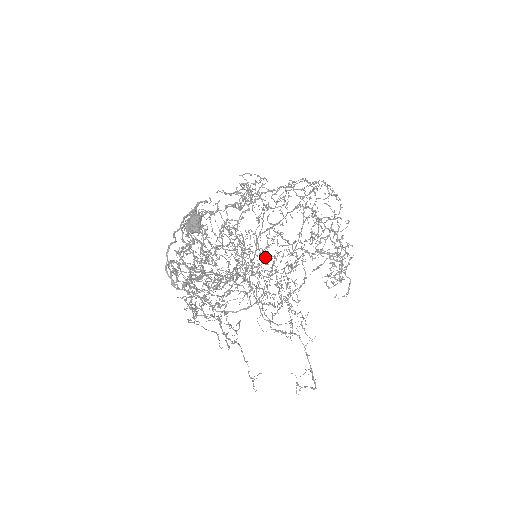
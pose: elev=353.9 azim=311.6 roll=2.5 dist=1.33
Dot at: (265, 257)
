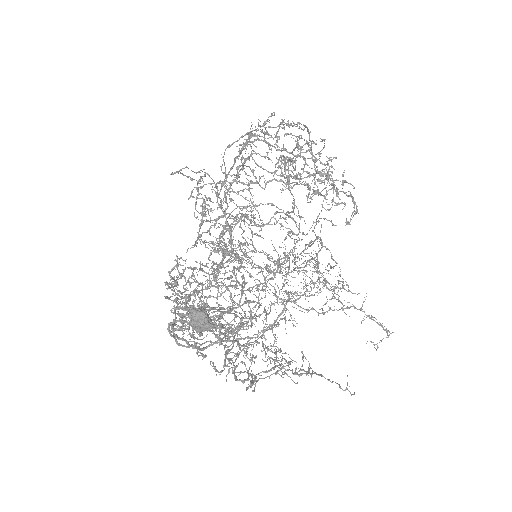
Dot at: (276, 263)
